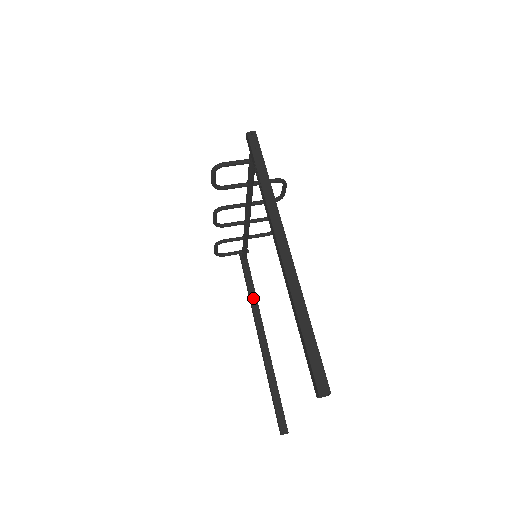
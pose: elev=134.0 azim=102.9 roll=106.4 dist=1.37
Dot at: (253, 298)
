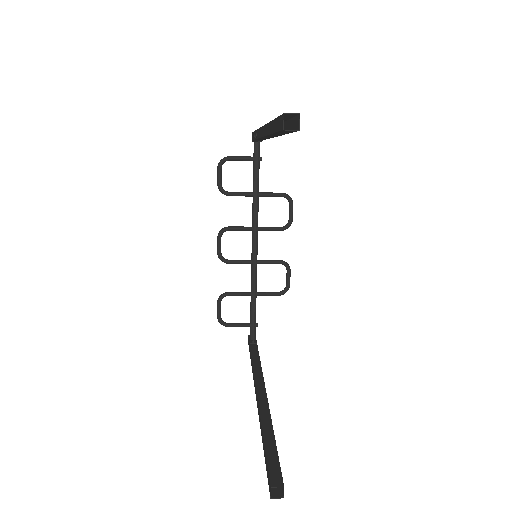
Dot at: (256, 364)
